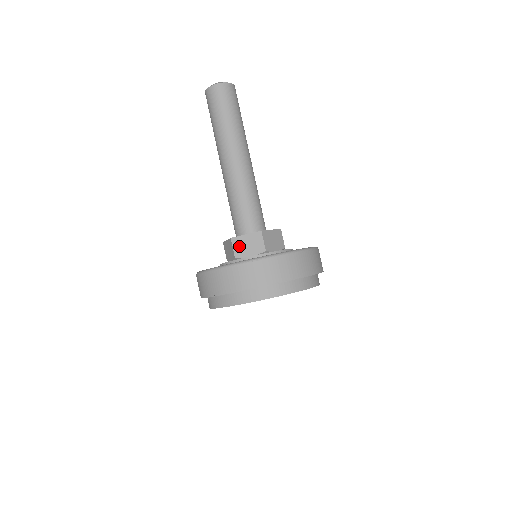
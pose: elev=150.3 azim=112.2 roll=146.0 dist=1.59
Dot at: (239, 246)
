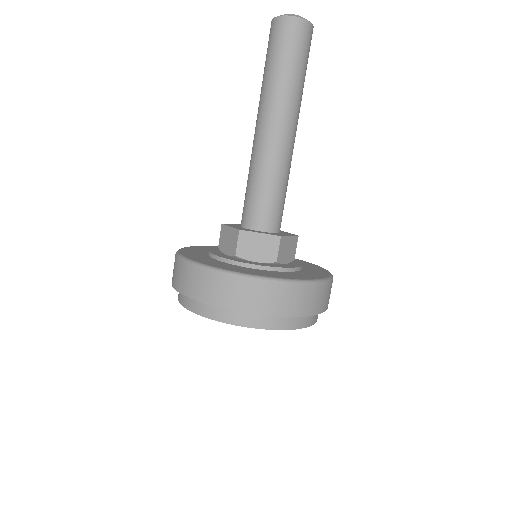
Dot at: (246, 244)
